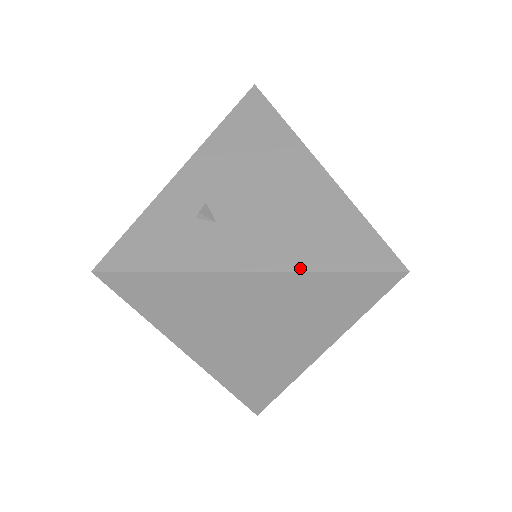
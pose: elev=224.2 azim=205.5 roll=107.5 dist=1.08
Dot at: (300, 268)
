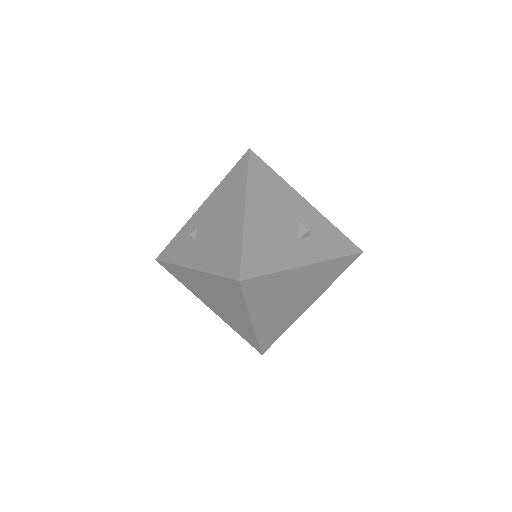
Dot at: (206, 270)
